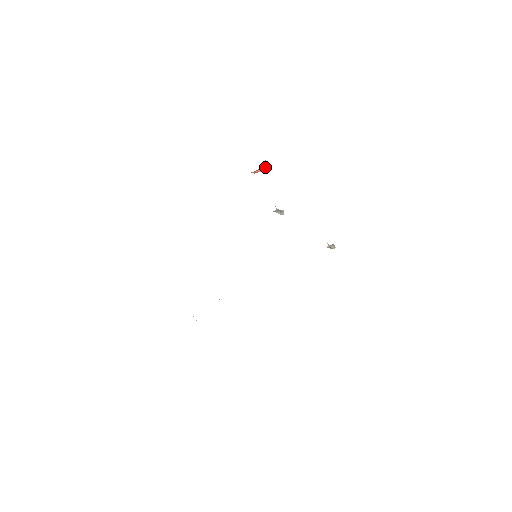
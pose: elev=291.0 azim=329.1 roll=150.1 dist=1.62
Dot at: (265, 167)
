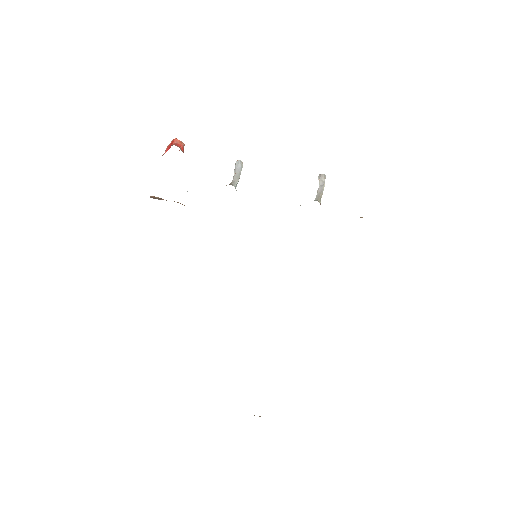
Dot at: (183, 146)
